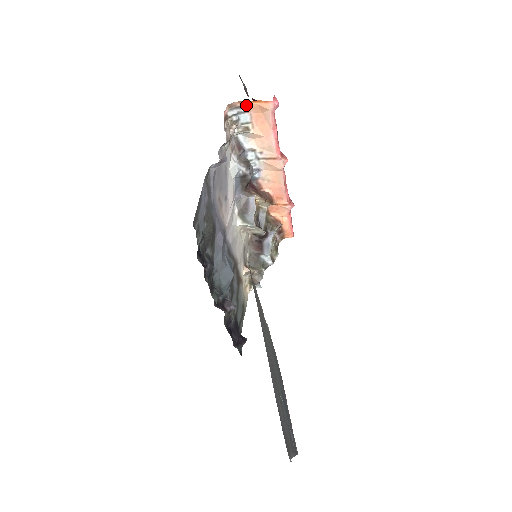
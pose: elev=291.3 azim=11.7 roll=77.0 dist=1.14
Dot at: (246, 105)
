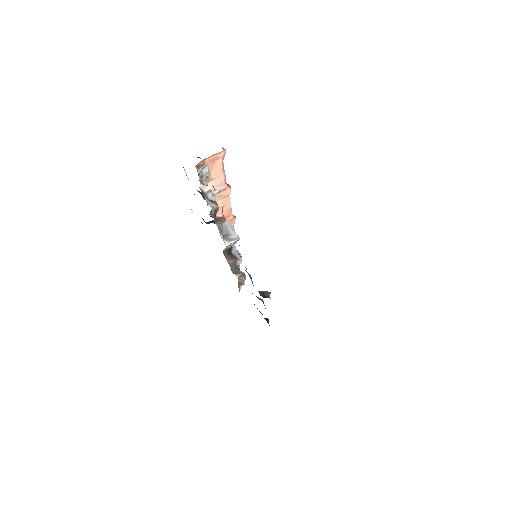
Dot at: (206, 161)
